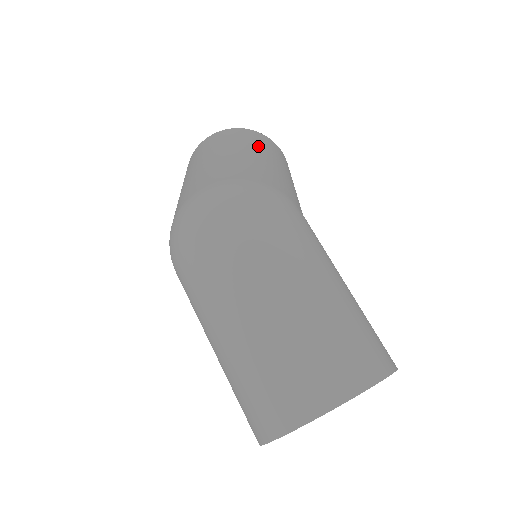
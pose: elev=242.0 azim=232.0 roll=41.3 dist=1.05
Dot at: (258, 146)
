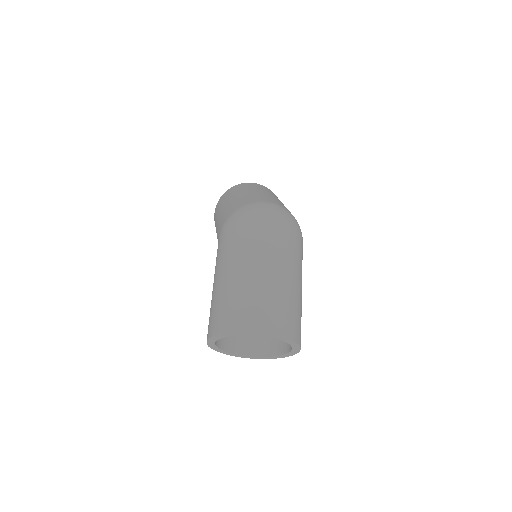
Dot at: occluded
